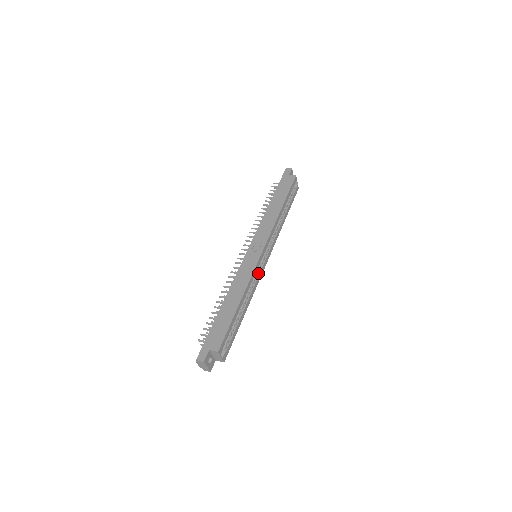
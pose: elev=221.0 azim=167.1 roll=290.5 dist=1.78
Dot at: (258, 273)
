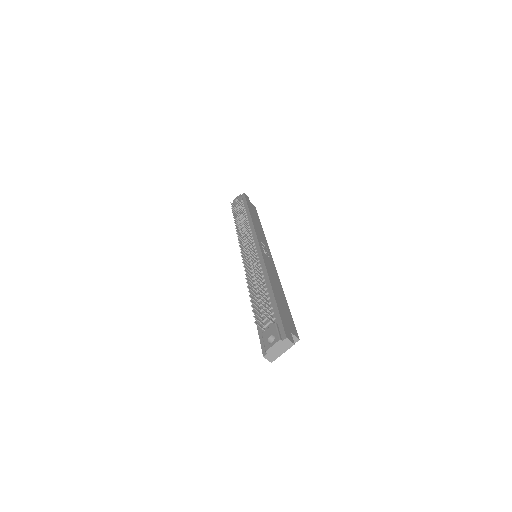
Dot at: occluded
